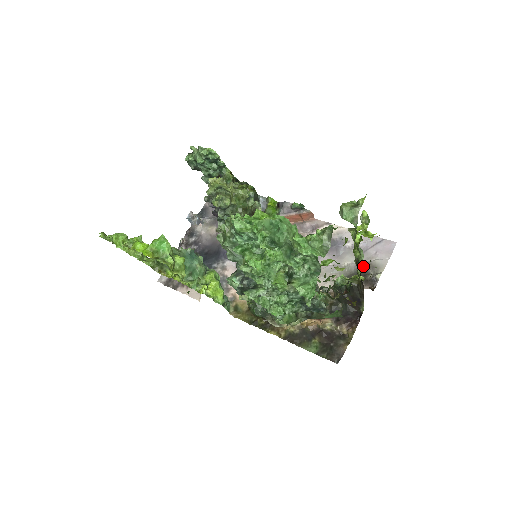
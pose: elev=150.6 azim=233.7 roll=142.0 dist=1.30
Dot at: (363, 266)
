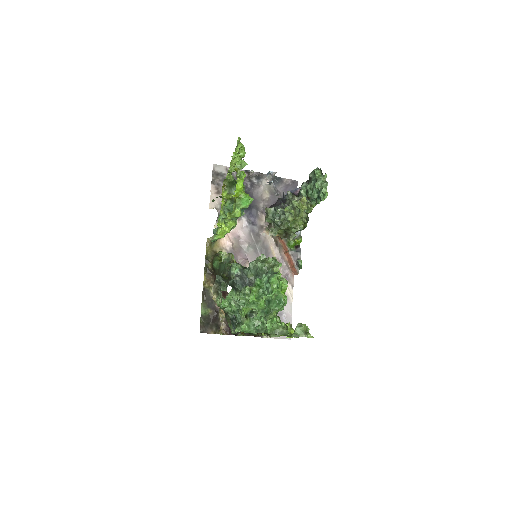
Dot at: occluded
